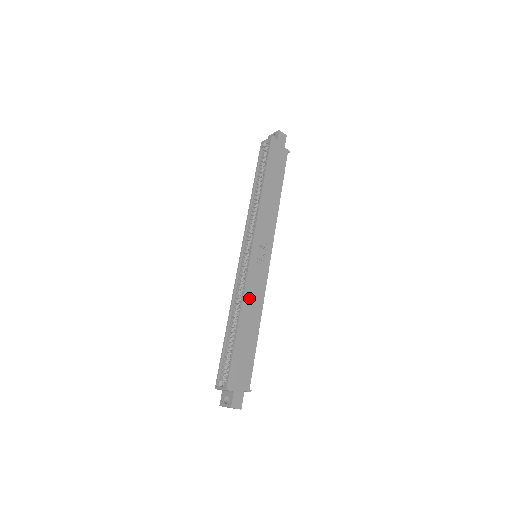
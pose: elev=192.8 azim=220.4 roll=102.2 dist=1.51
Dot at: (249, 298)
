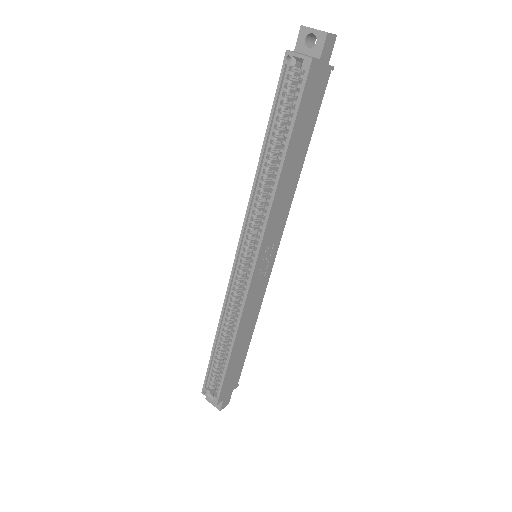
Dot at: (245, 319)
